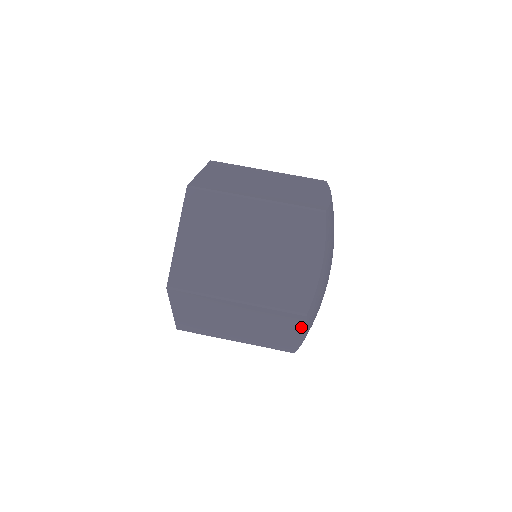
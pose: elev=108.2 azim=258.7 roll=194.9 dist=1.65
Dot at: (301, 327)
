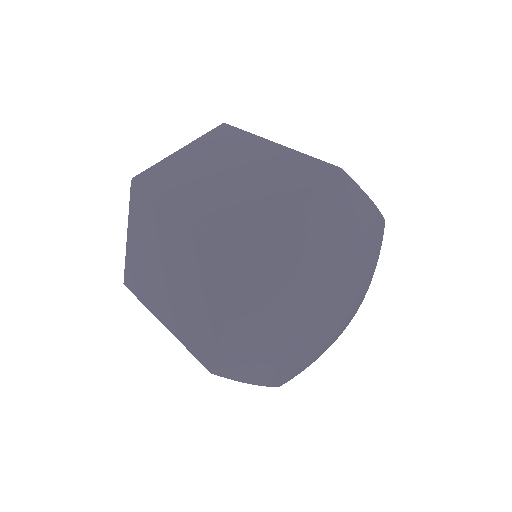
Dot at: (224, 284)
